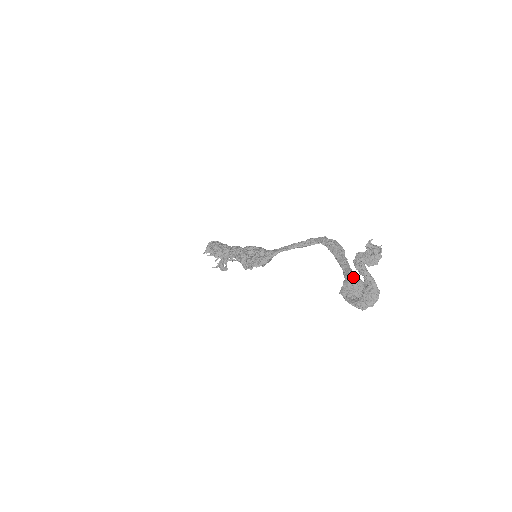
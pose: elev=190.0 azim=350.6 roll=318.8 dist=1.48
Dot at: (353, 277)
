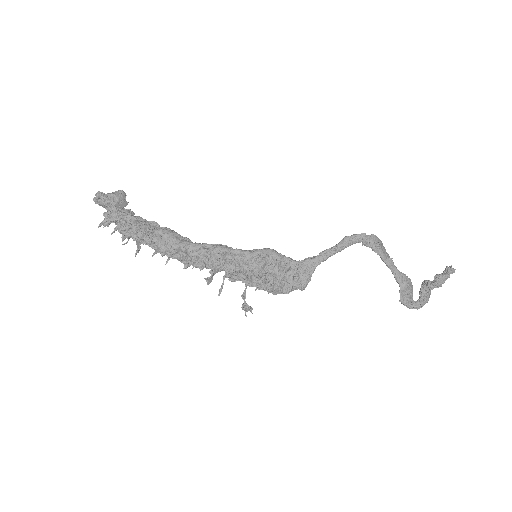
Dot at: (406, 280)
